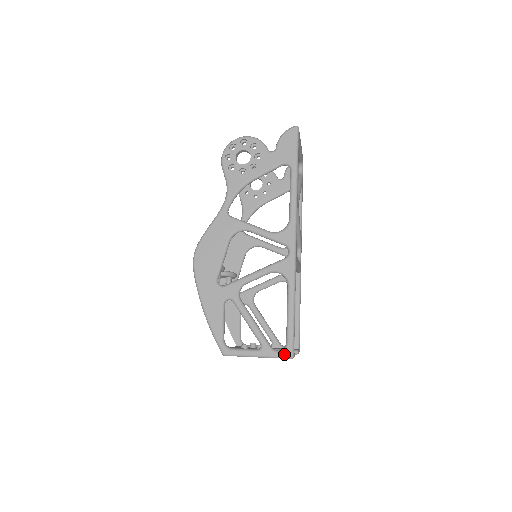
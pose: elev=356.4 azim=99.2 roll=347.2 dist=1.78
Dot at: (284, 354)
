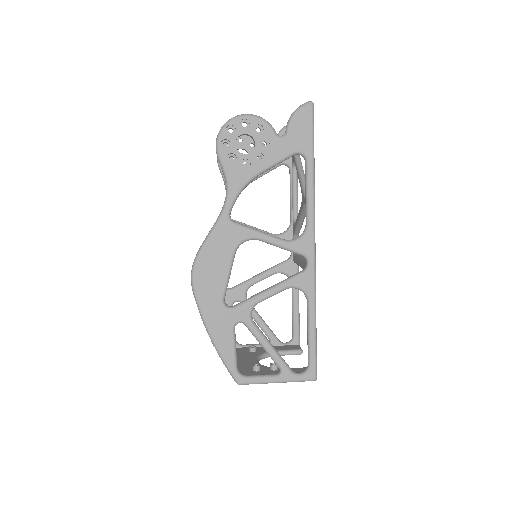
Dot at: (307, 377)
